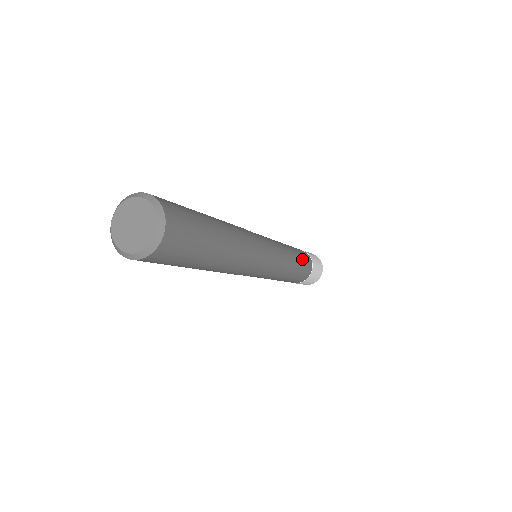
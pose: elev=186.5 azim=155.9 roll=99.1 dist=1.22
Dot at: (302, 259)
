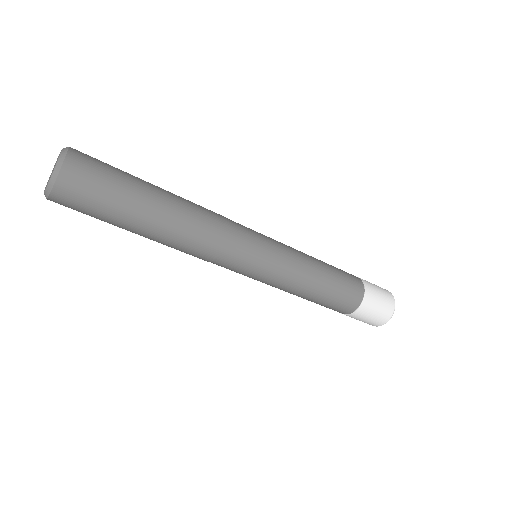
Dot at: (337, 283)
